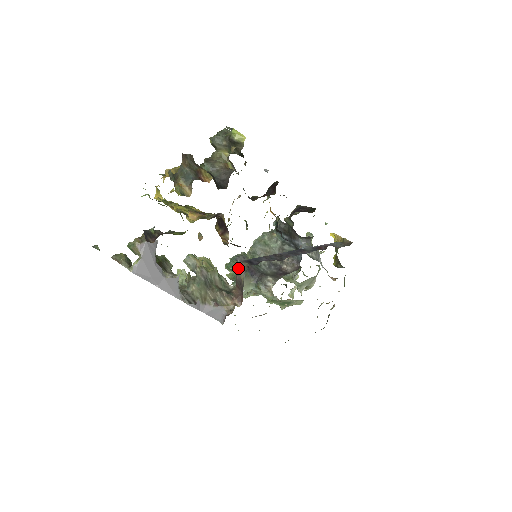
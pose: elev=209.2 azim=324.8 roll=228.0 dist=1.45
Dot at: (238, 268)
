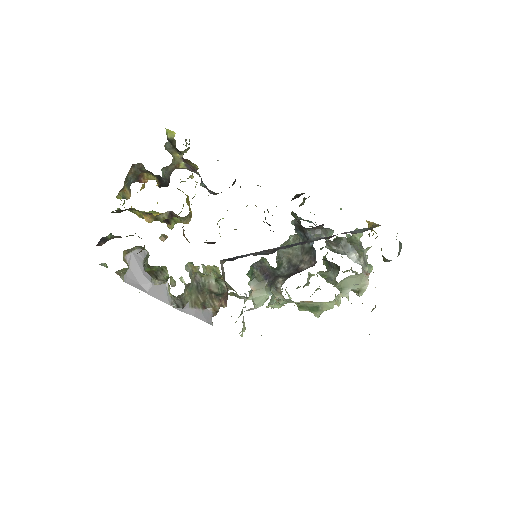
Dot at: (221, 267)
